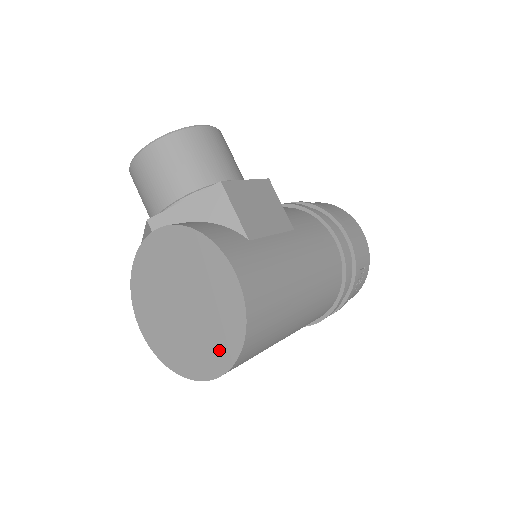
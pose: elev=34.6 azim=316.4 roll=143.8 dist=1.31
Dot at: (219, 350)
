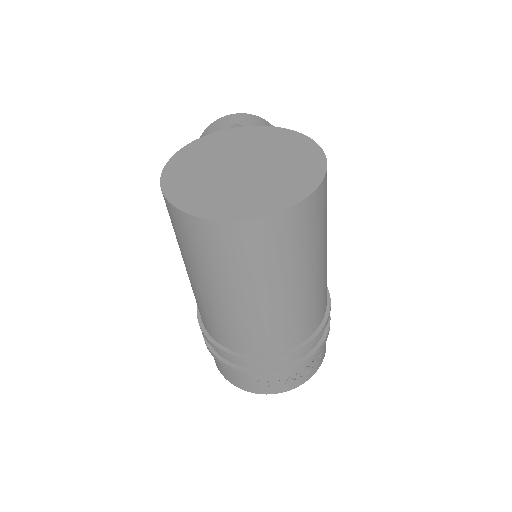
Dot at: (272, 198)
